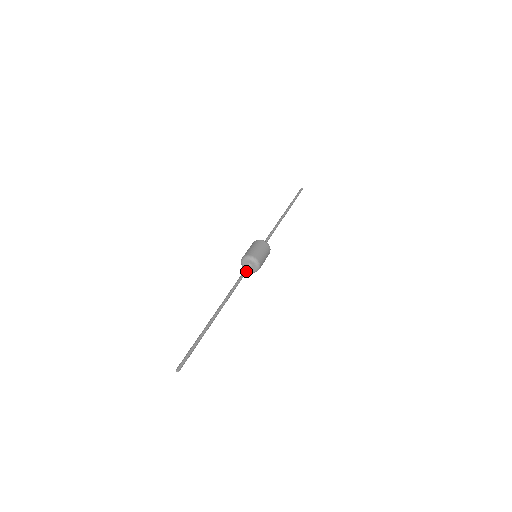
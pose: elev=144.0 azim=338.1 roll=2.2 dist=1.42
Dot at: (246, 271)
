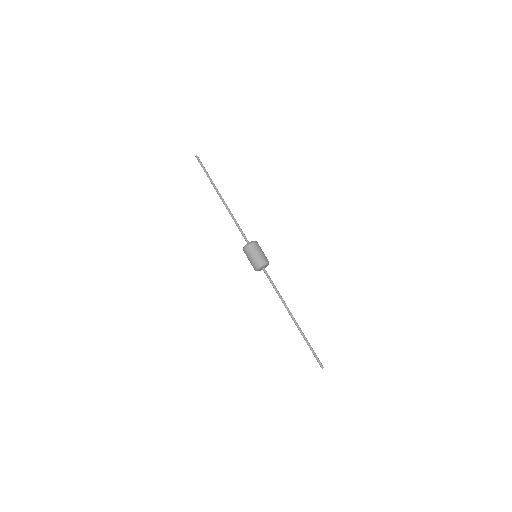
Dot at: (267, 275)
